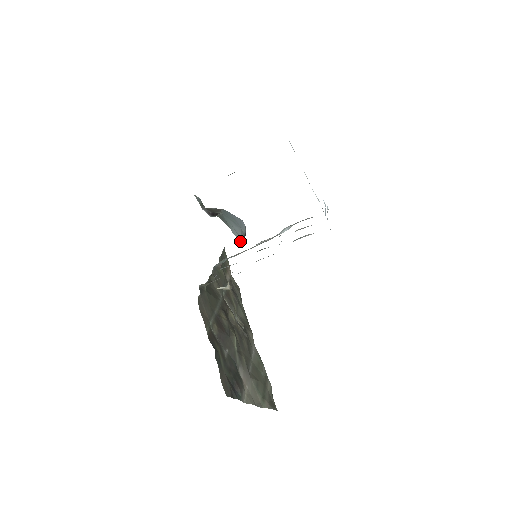
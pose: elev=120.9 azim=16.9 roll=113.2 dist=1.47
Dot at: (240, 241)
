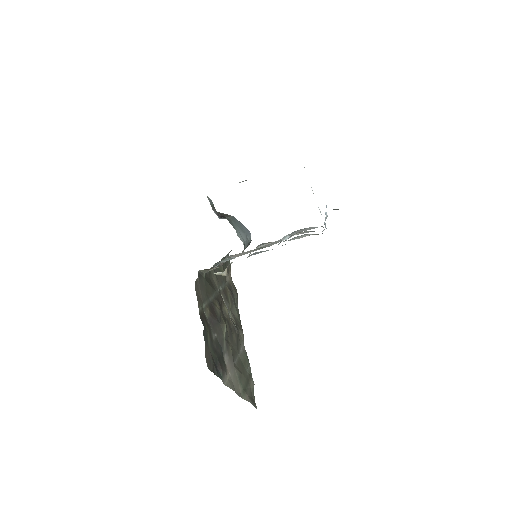
Dot at: occluded
